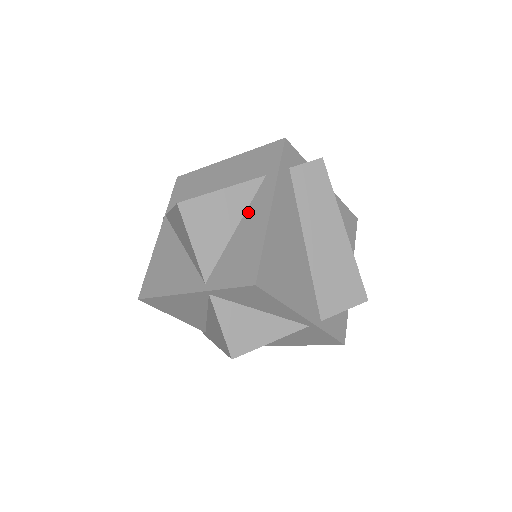
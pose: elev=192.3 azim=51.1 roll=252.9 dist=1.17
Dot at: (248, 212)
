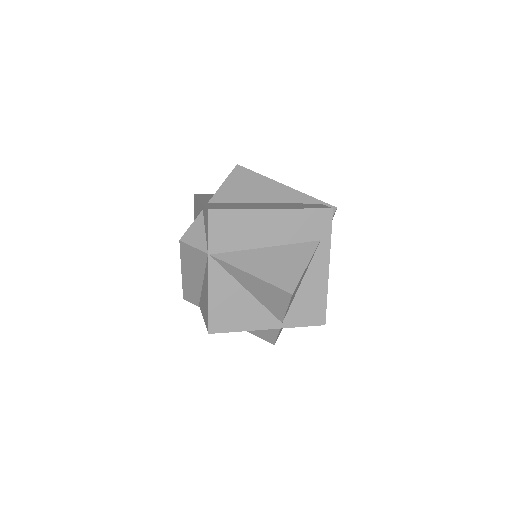
Dot at: (310, 271)
